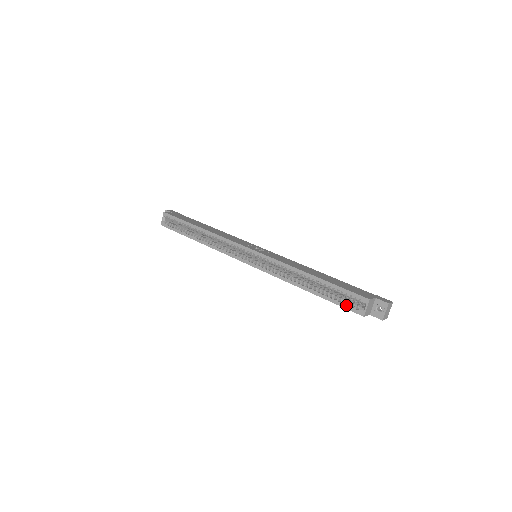
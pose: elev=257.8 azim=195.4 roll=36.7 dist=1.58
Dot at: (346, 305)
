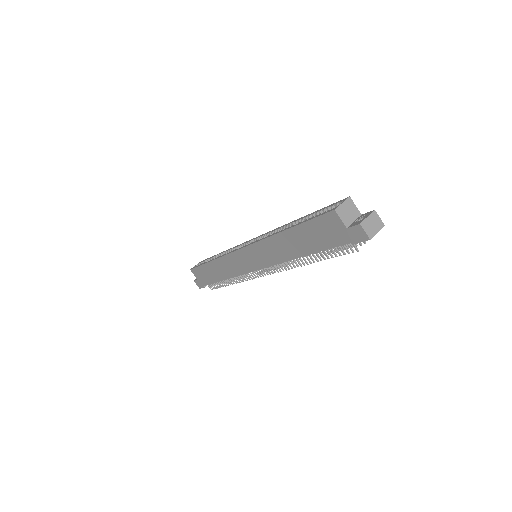
Dot at: (320, 214)
